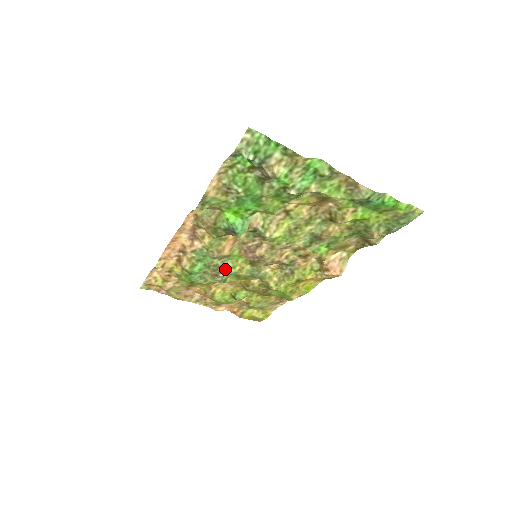
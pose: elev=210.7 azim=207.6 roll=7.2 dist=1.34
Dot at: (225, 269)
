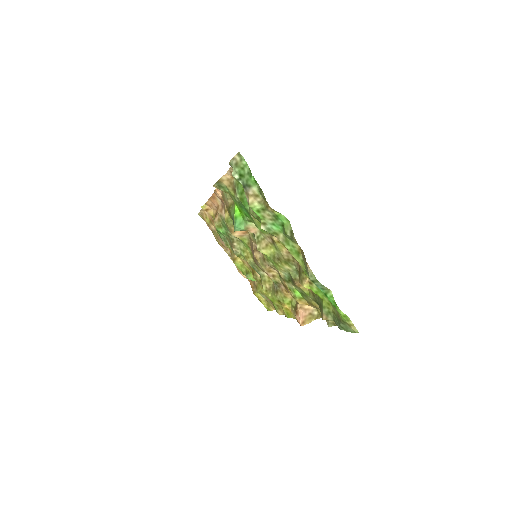
Dot at: (238, 247)
